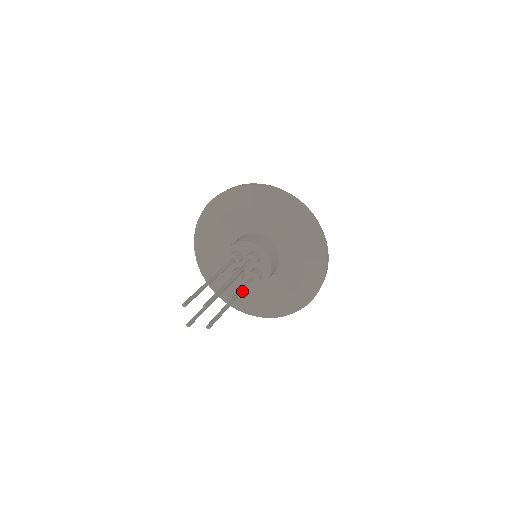
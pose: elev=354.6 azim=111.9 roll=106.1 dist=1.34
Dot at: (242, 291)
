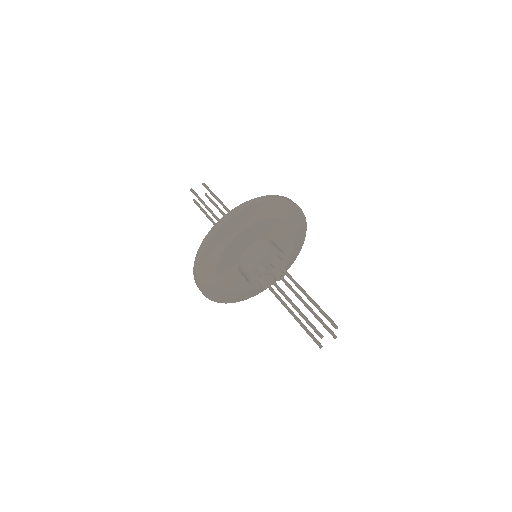
Dot at: (297, 293)
